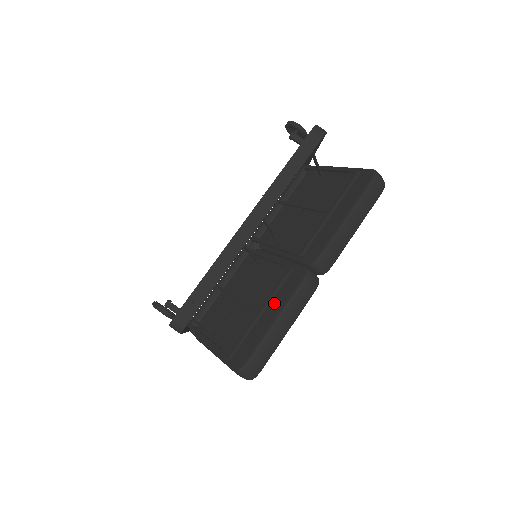
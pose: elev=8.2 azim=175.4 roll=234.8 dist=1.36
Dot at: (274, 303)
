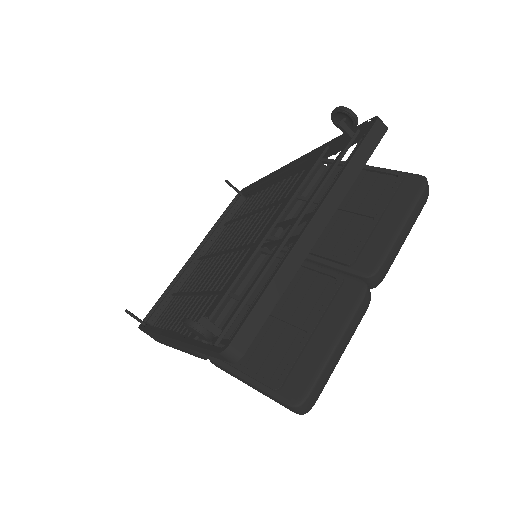
Dot at: (328, 321)
